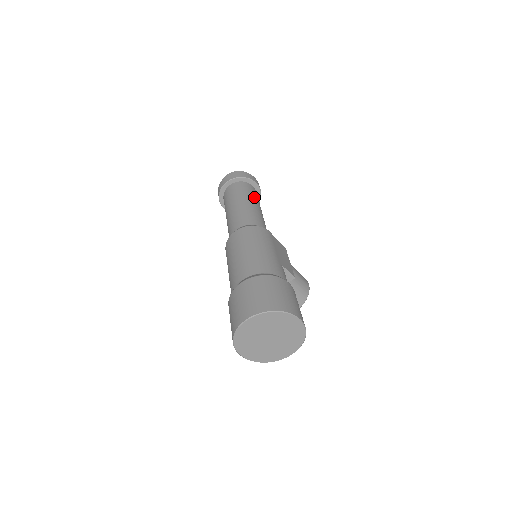
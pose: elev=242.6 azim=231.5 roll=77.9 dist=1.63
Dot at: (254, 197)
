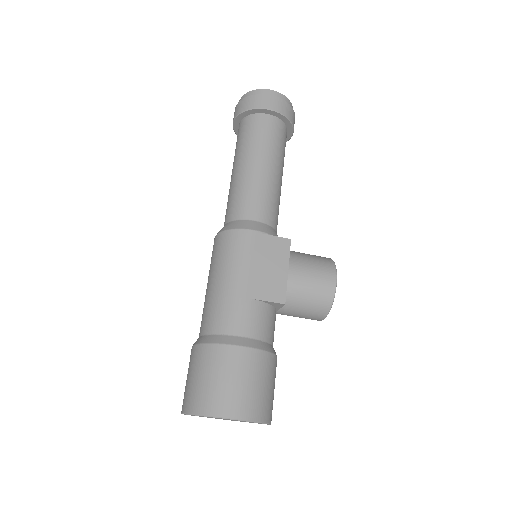
Dot at: (259, 146)
